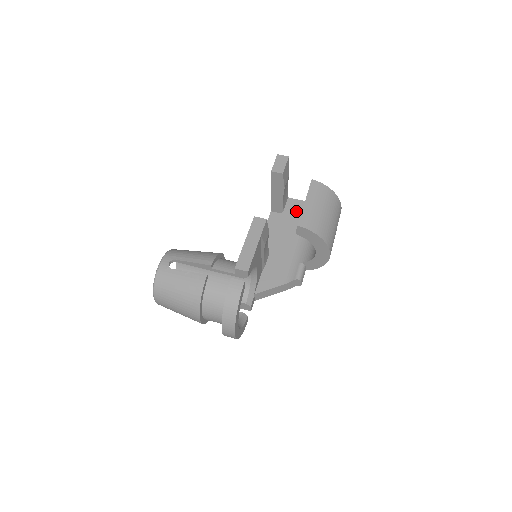
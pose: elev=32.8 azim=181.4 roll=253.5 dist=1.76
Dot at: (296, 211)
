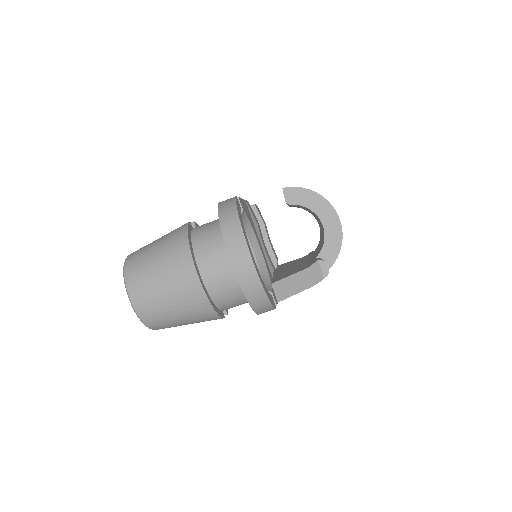
Dot at: (292, 262)
